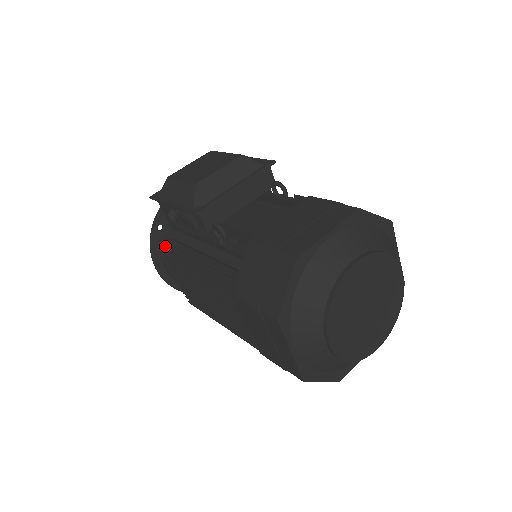
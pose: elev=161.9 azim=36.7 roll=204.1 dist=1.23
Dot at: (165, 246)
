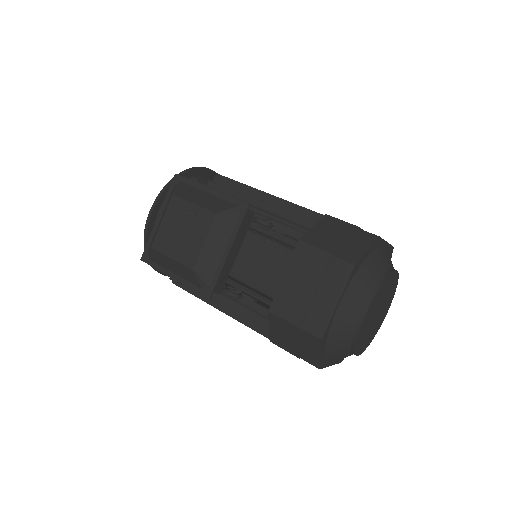
Dot at: occluded
